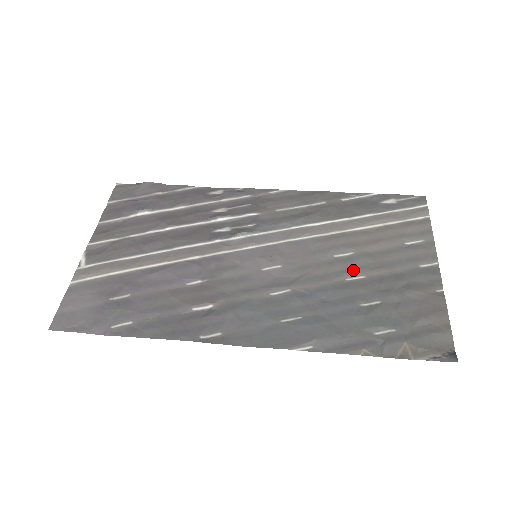
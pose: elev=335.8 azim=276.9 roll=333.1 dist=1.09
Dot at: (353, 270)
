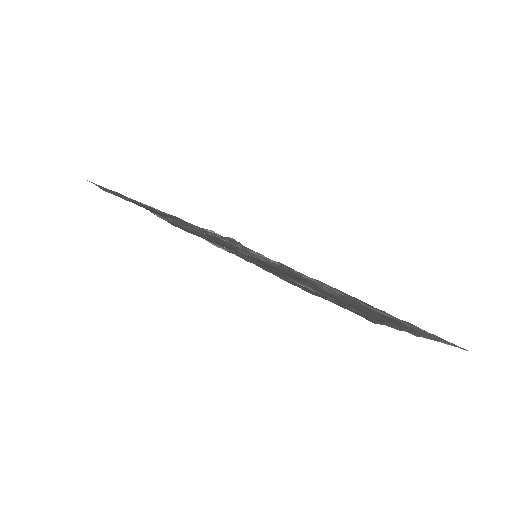
Dot at: (329, 290)
